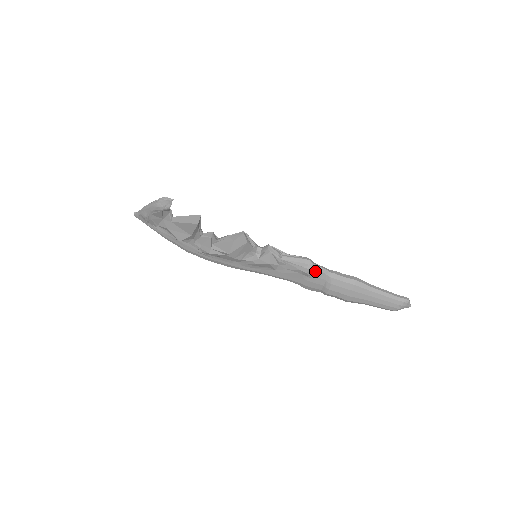
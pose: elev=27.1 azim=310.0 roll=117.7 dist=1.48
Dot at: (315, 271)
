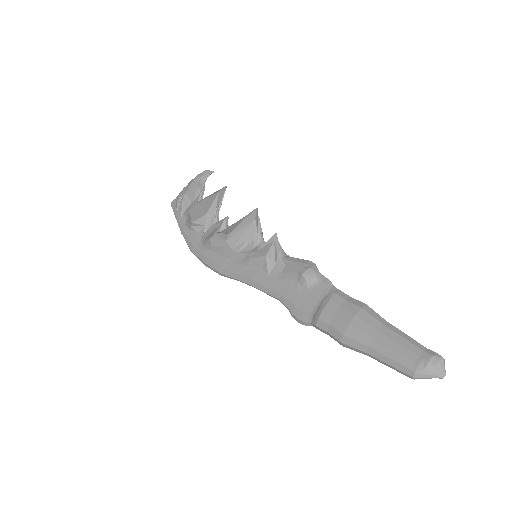
Dot at: (315, 278)
